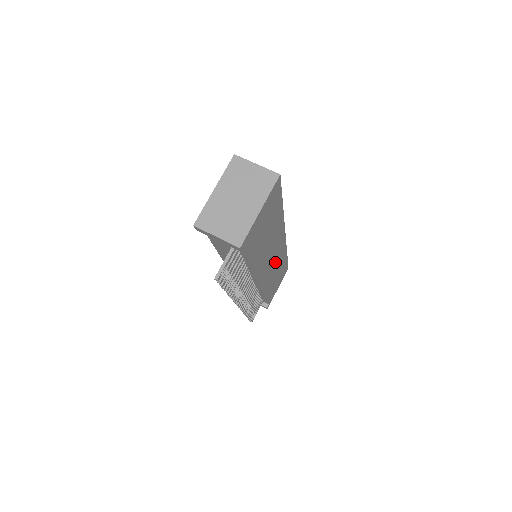
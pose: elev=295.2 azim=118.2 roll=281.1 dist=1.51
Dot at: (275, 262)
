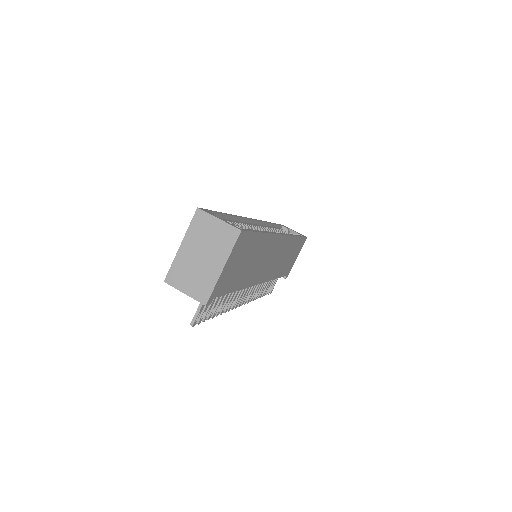
Dot at: (278, 256)
